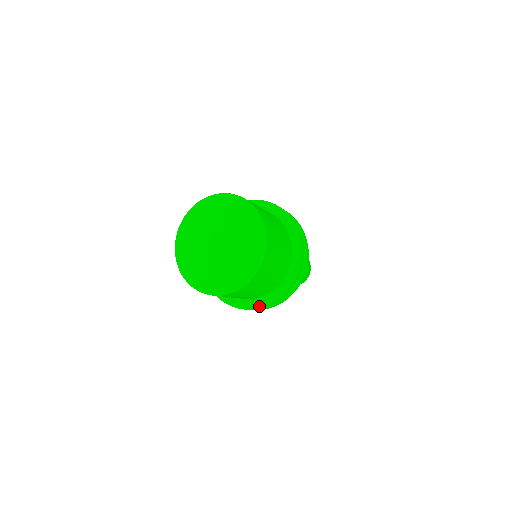
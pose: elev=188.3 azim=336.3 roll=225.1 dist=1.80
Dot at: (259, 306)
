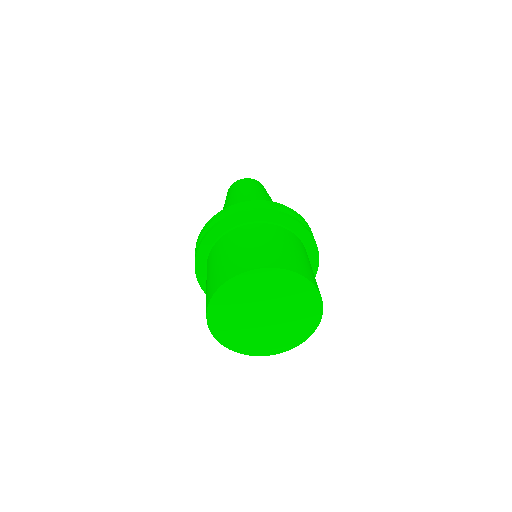
Dot at: occluded
